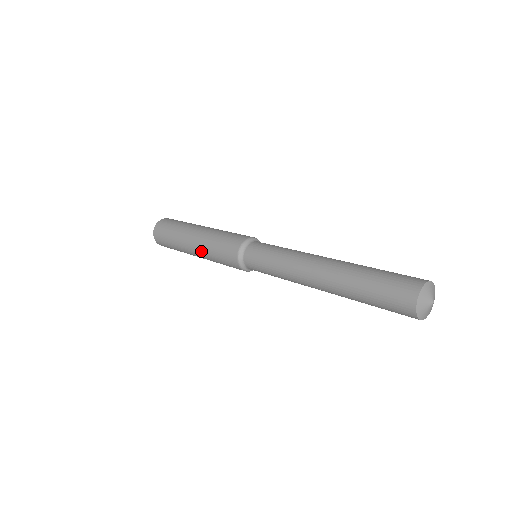
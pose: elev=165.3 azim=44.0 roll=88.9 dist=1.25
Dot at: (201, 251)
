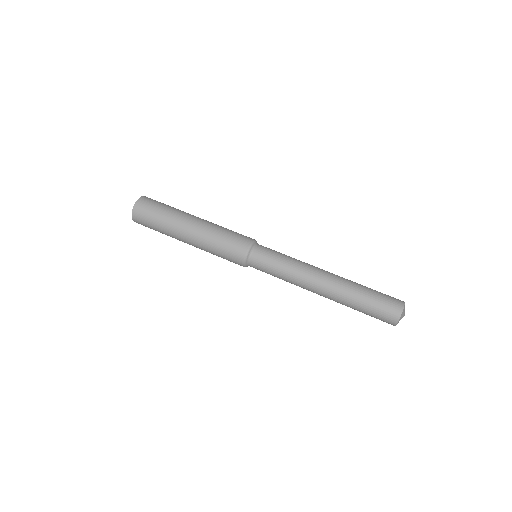
Dot at: occluded
